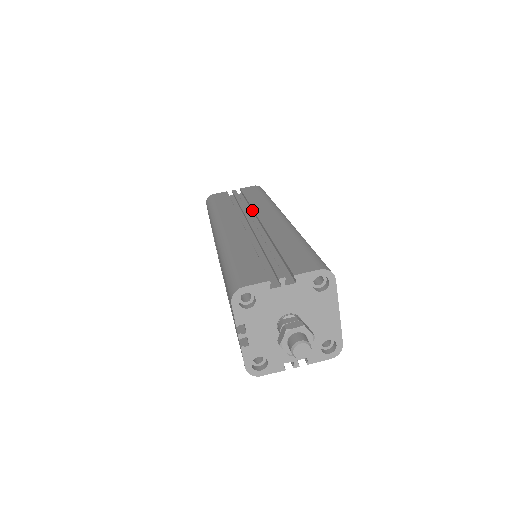
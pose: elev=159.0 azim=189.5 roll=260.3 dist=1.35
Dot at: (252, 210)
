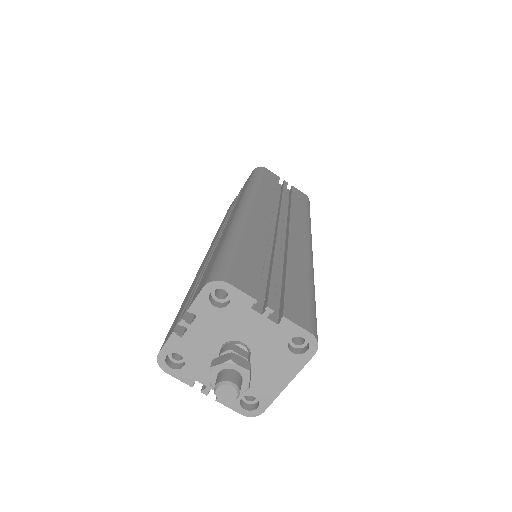
Dot at: (288, 214)
